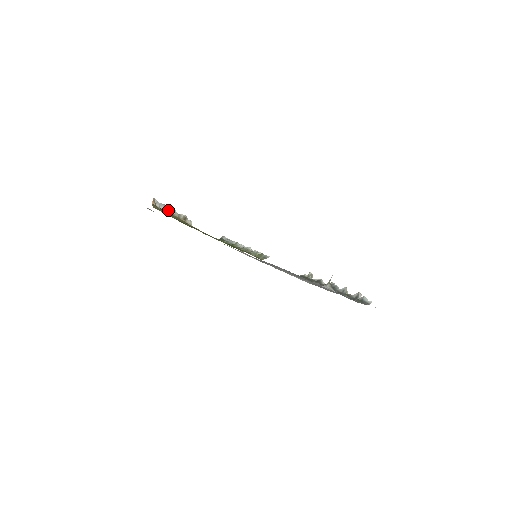
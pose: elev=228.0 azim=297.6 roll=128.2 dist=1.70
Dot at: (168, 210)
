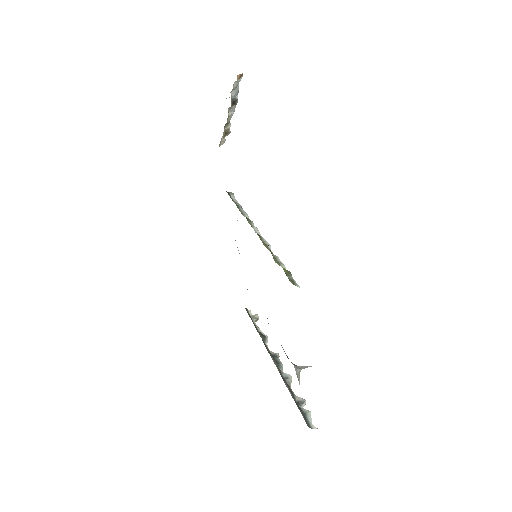
Dot at: (233, 104)
